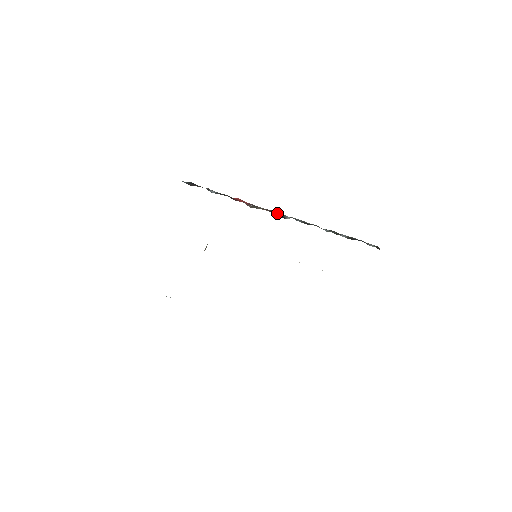
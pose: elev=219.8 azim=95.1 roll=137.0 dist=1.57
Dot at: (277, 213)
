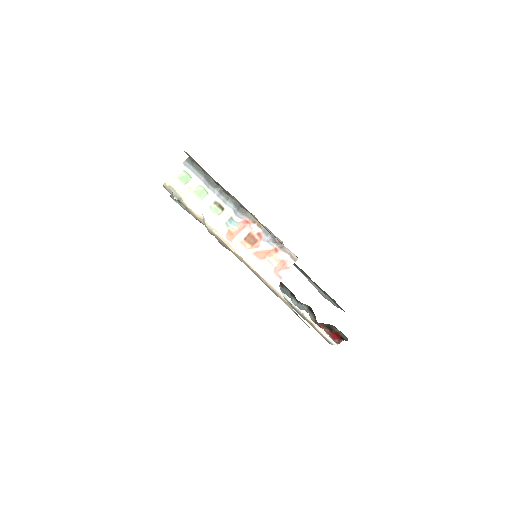
Dot at: occluded
